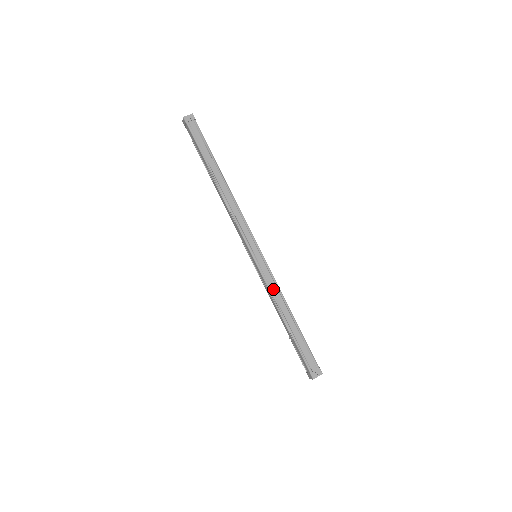
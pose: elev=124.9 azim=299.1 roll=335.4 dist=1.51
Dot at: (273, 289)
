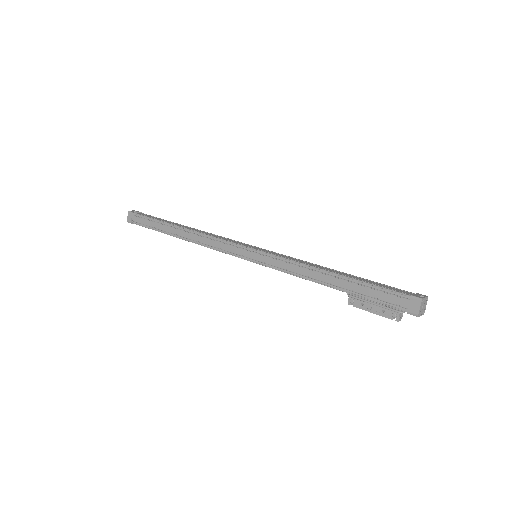
Dot at: (296, 260)
